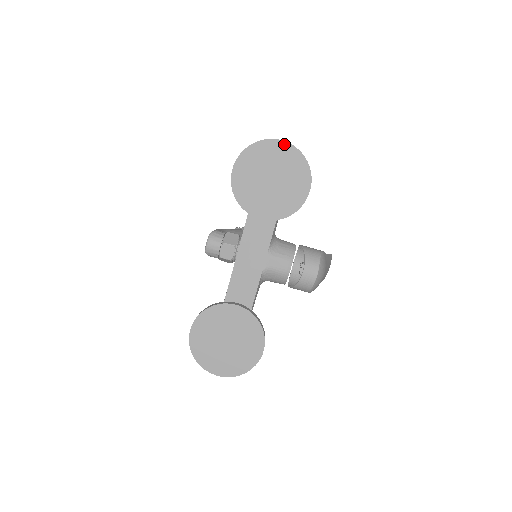
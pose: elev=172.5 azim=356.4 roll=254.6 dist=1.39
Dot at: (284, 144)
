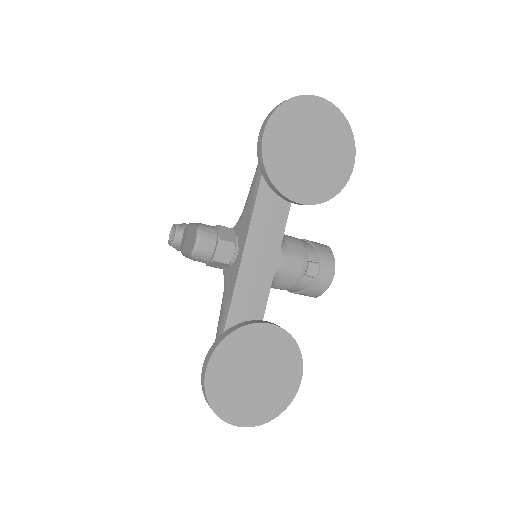
Dot at: (326, 103)
